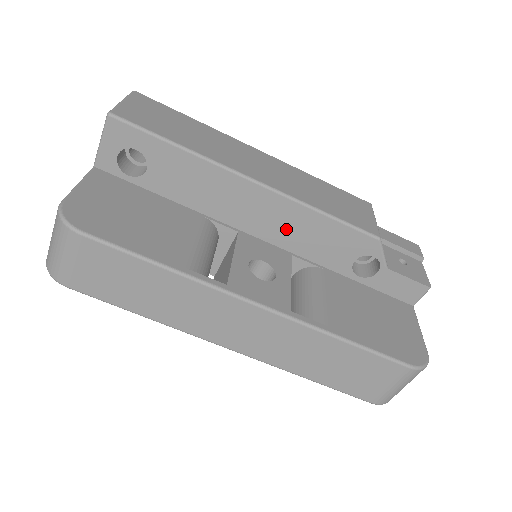
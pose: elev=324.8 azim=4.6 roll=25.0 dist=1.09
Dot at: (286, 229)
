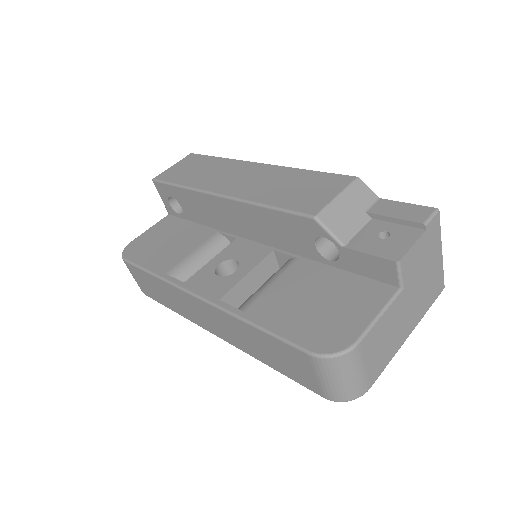
Dot at: (258, 228)
